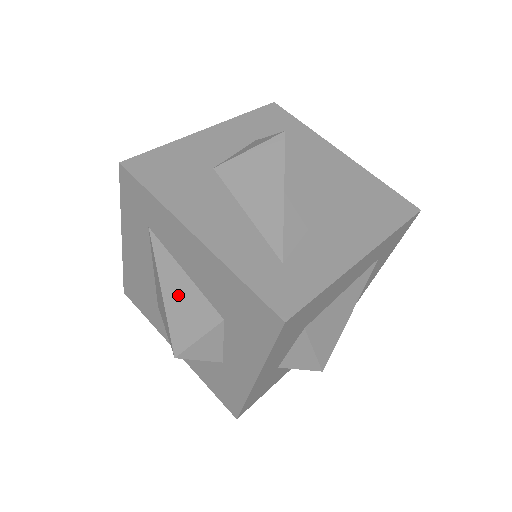
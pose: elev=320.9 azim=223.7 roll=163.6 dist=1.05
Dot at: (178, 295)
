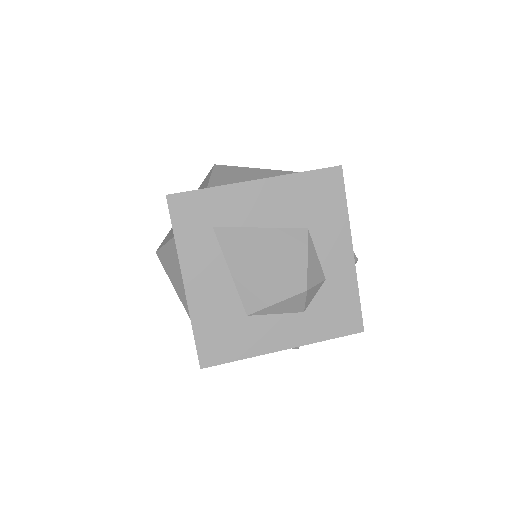
Dot at: (270, 246)
